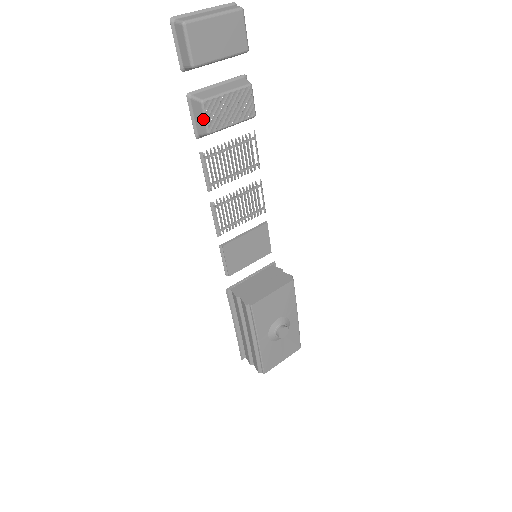
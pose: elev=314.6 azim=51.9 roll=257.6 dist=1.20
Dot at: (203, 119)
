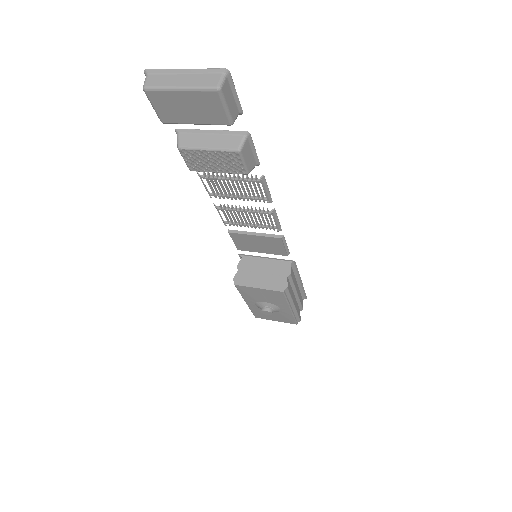
Dot at: (184, 158)
